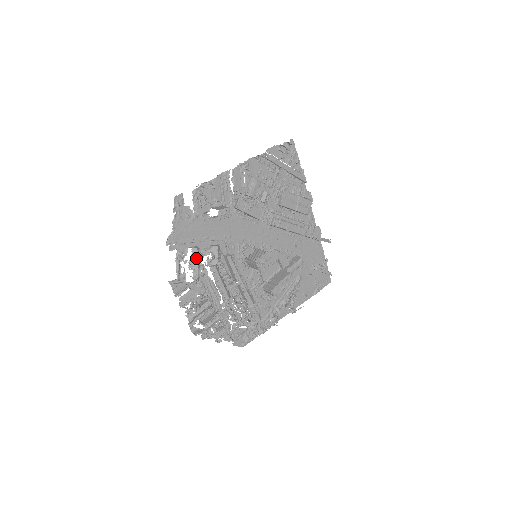
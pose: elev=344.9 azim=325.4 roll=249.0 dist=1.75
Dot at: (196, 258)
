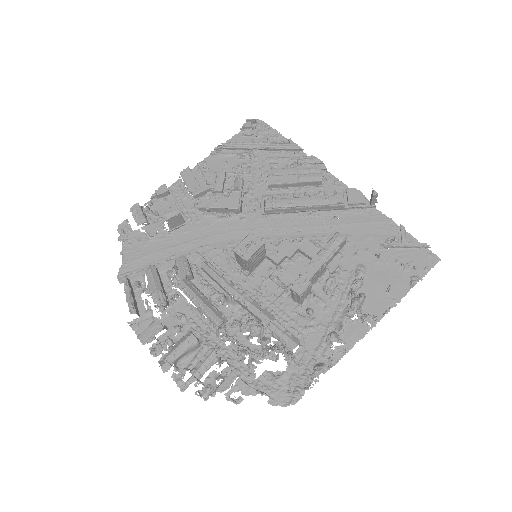
Dot at: (151, 278)
